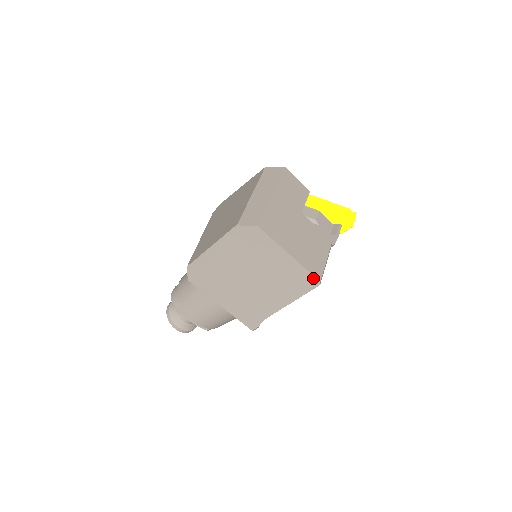
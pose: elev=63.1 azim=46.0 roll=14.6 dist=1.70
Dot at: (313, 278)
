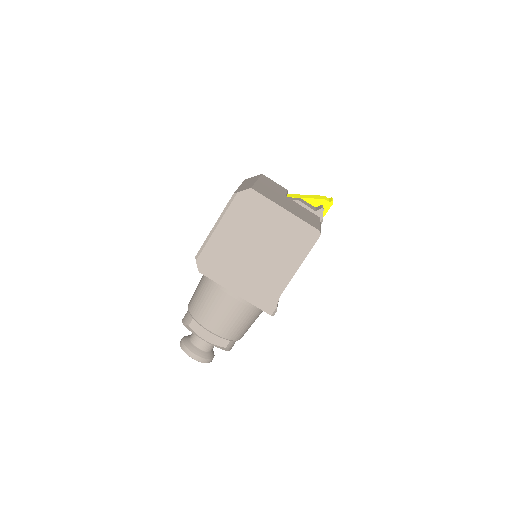
Dot at: (313, 229)
